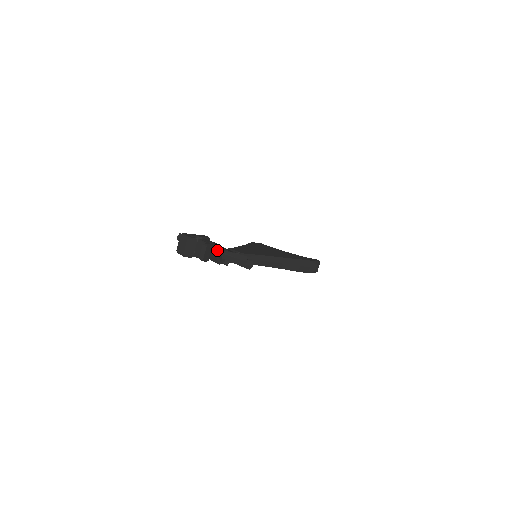
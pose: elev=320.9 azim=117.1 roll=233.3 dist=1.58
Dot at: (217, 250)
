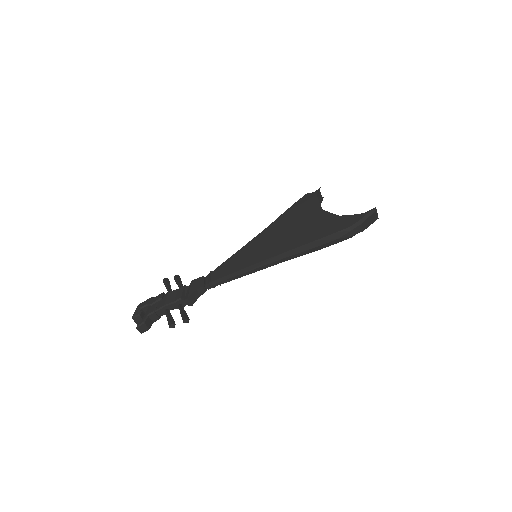
Dot at: (165, 310)
